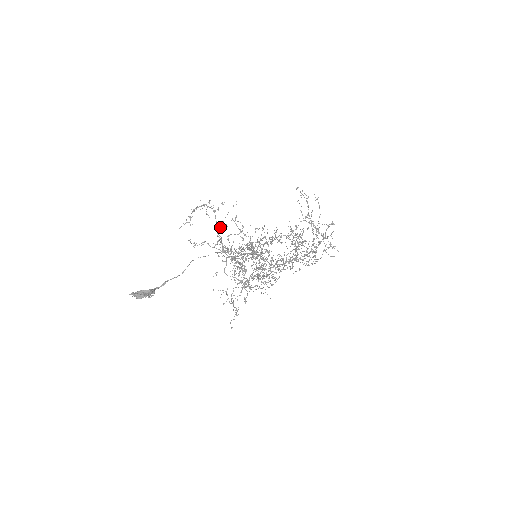
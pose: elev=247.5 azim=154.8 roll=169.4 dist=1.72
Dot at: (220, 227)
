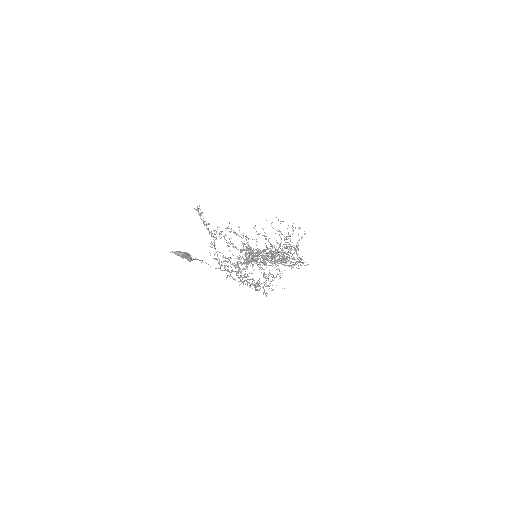
Dot at: occluded
